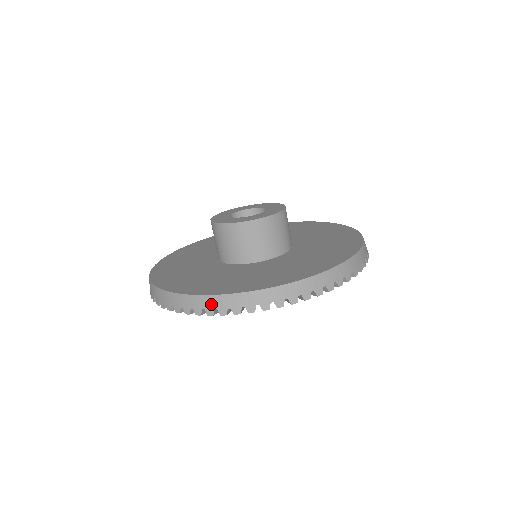
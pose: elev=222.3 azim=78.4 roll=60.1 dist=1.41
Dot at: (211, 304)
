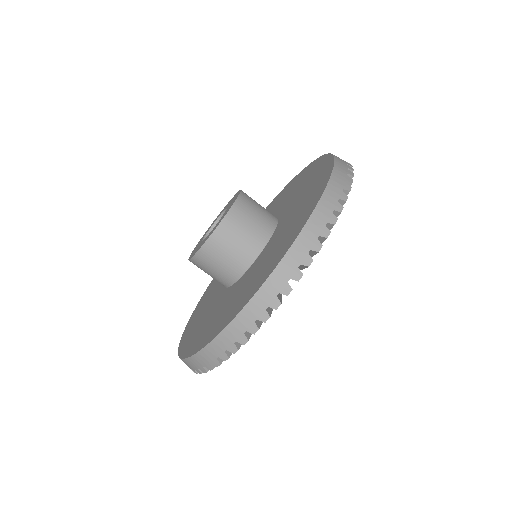
Dot at: occluded
